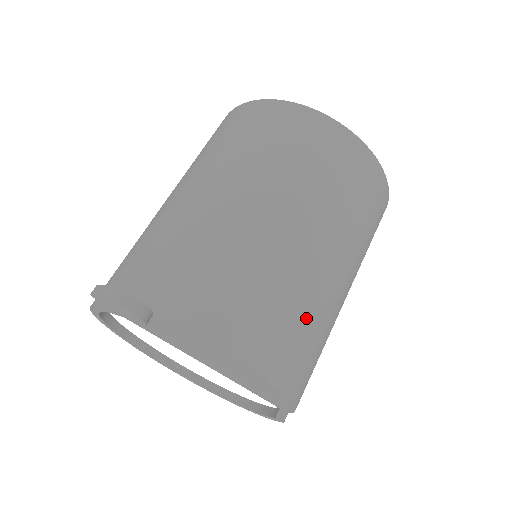
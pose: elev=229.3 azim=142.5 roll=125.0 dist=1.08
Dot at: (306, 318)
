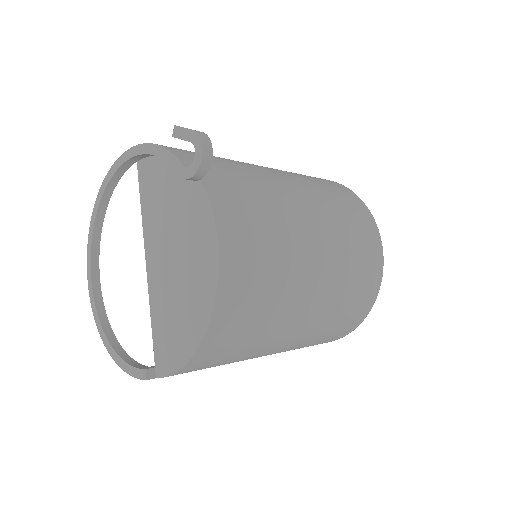
Dot at: (267, 311)
